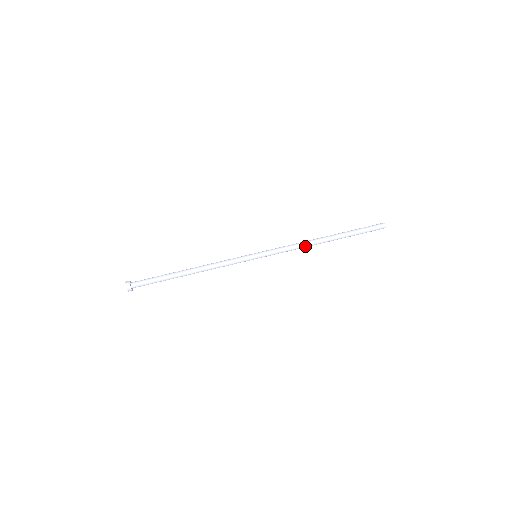
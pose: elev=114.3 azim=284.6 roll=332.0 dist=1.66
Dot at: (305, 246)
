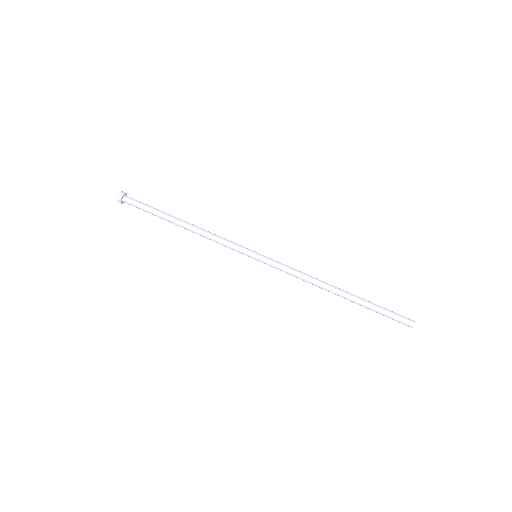
Dot at: (311, 283)
